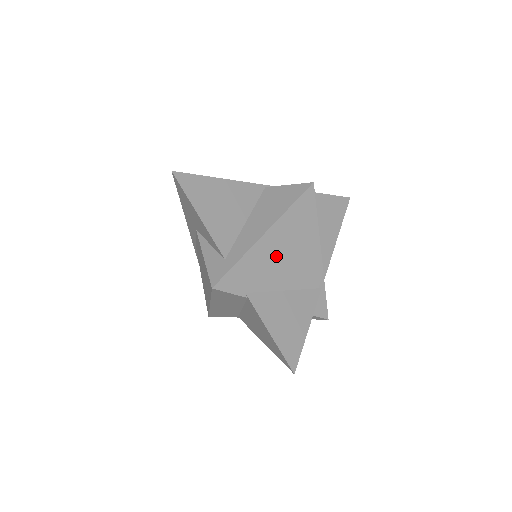
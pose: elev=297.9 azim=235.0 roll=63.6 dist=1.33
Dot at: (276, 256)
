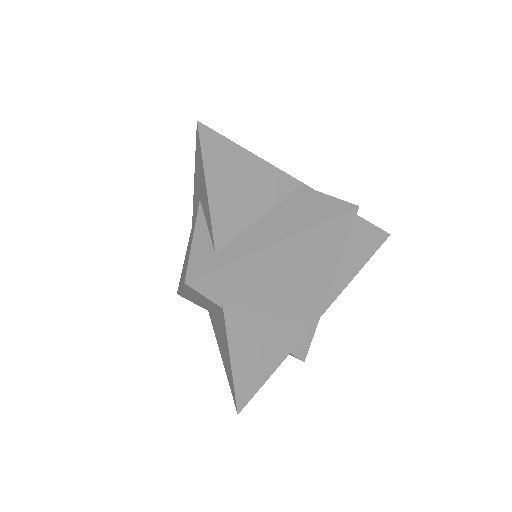
Dot at: (277, 274)
